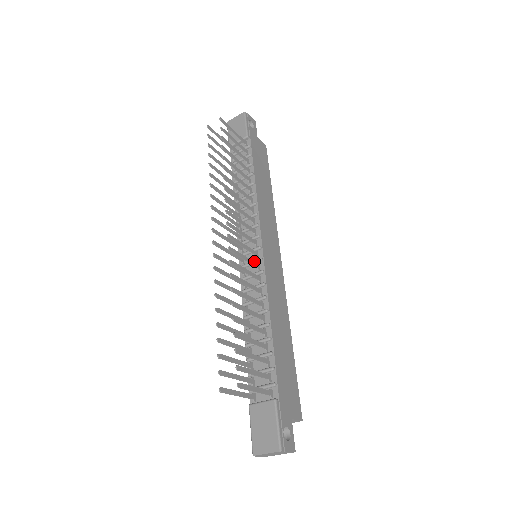
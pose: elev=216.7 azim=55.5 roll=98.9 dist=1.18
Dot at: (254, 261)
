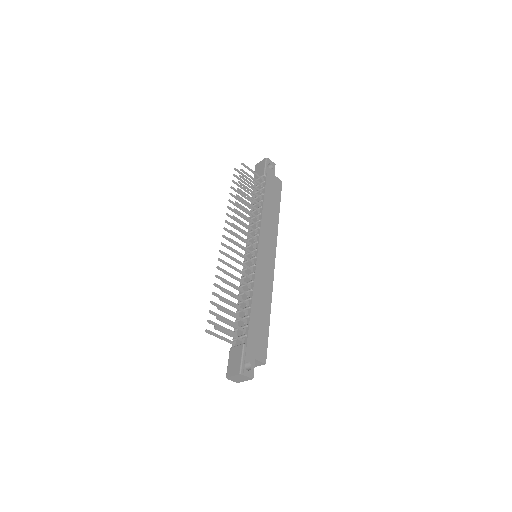
Dot at: (251, 258)
